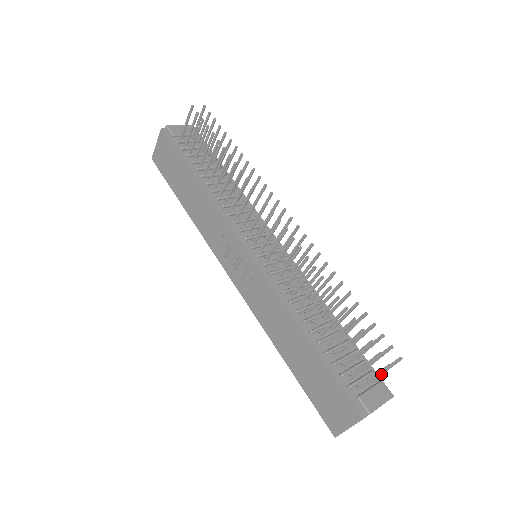
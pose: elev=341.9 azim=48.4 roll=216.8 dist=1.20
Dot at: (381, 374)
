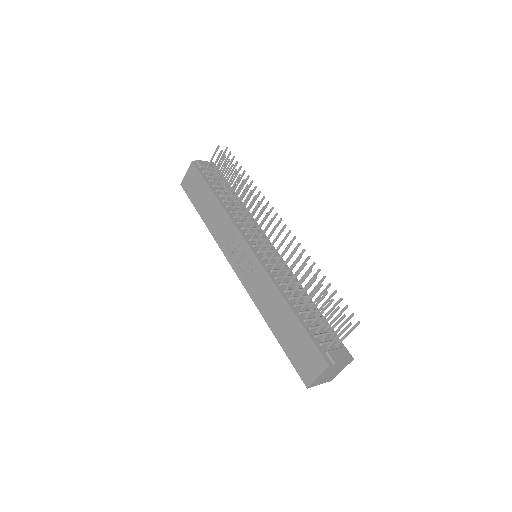
Dot at: (345, 337)
